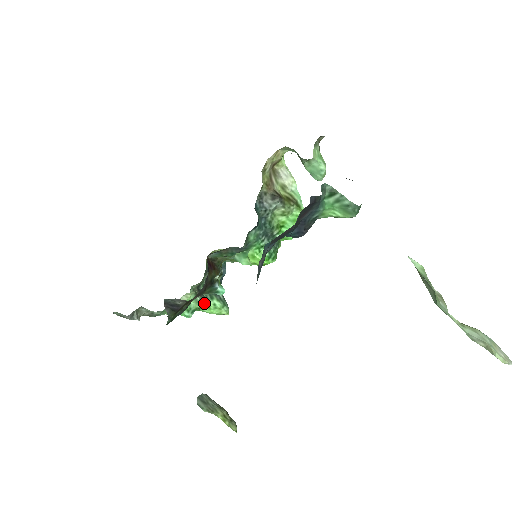
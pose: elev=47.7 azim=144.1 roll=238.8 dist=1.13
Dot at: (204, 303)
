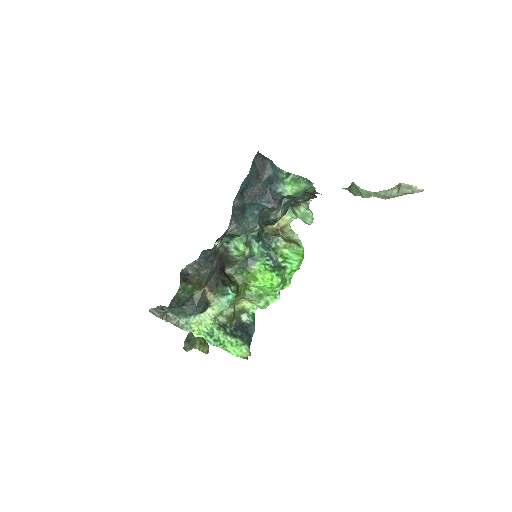
Dot at: (227, 338)
